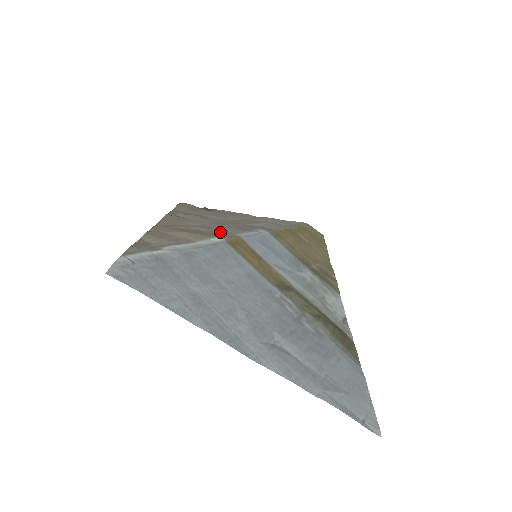
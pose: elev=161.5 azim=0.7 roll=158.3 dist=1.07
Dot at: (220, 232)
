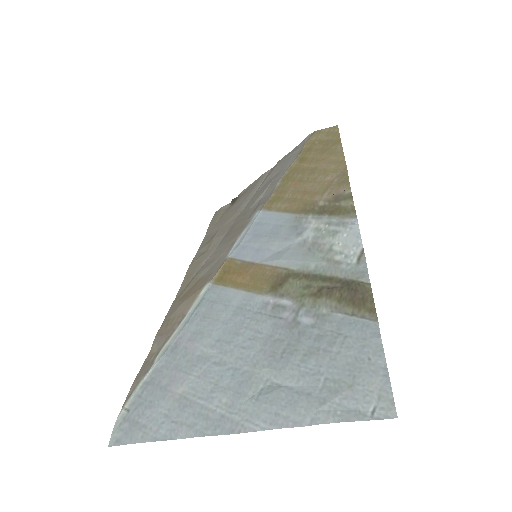
Dot at: (216, 263)
